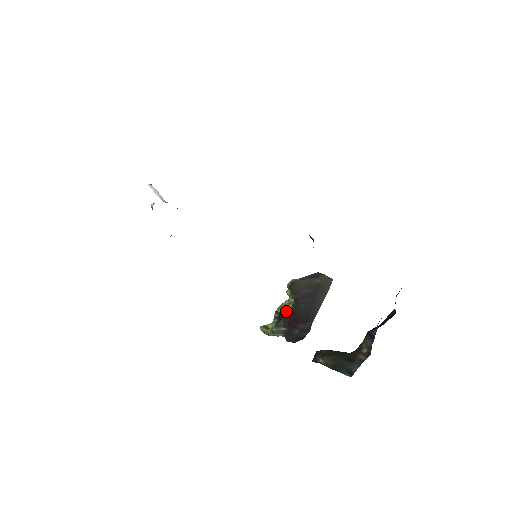
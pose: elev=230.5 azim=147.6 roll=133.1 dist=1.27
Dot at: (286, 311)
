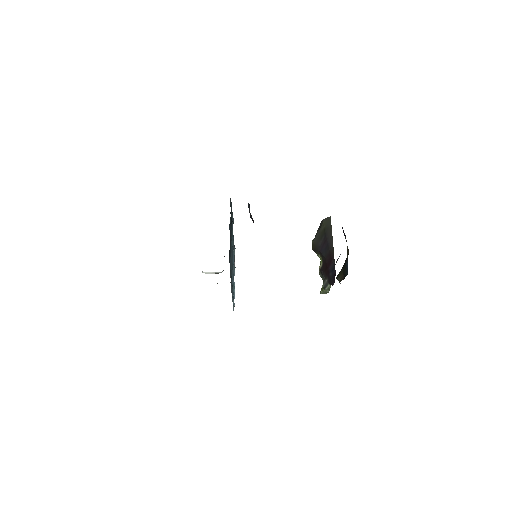
Dot at: (321, 267)
